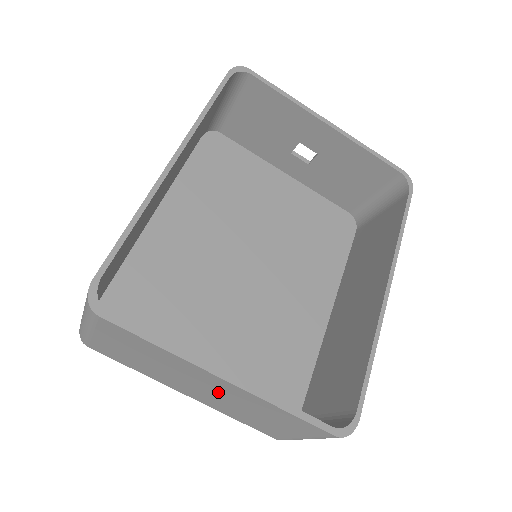
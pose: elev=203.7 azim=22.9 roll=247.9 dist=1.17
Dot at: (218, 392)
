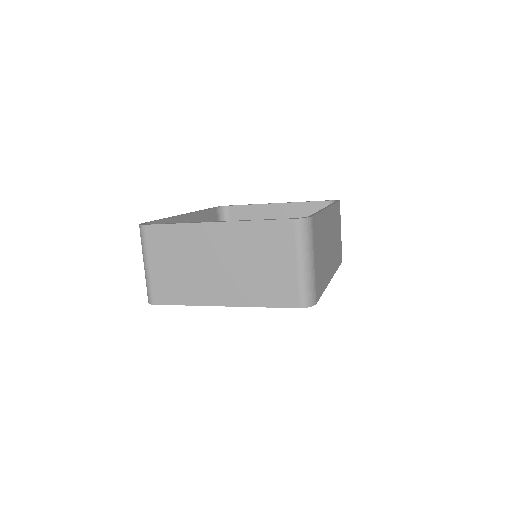
Dot at: (226, 255)
